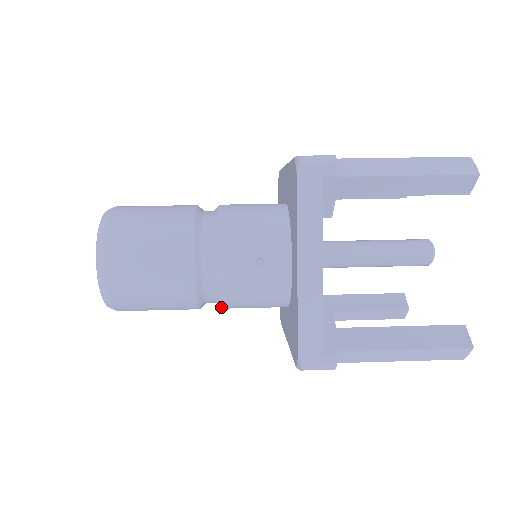
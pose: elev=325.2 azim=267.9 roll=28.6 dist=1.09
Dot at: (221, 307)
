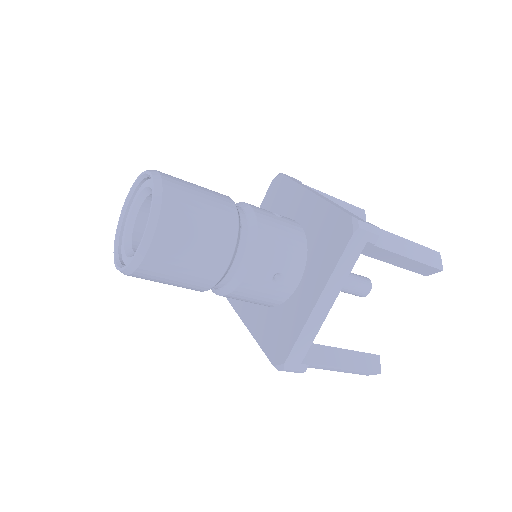
Dot at: (255, 249)
